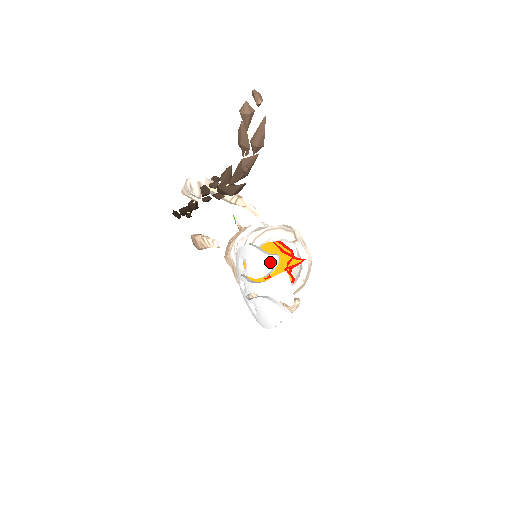
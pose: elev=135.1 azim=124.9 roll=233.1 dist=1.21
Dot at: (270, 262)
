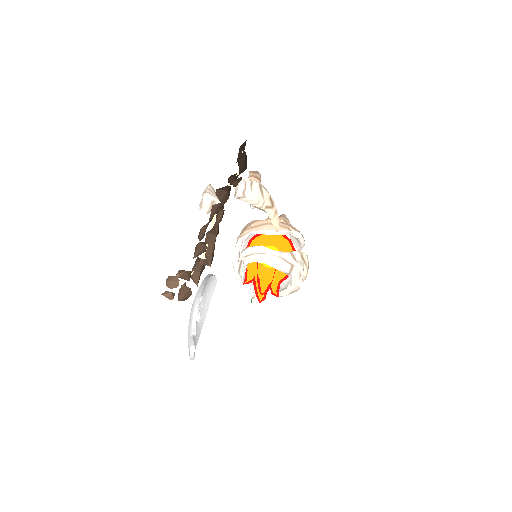
Dot at: (190, 330)
